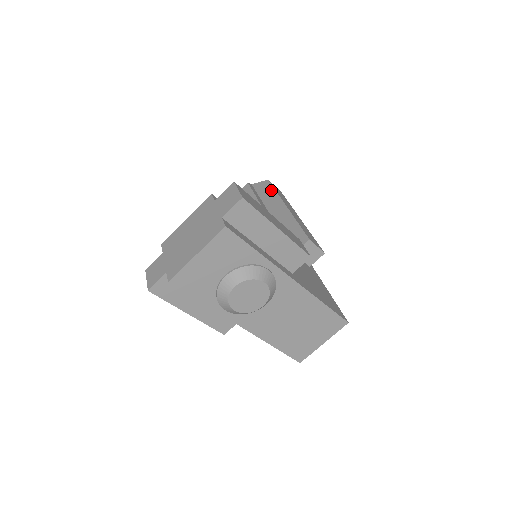
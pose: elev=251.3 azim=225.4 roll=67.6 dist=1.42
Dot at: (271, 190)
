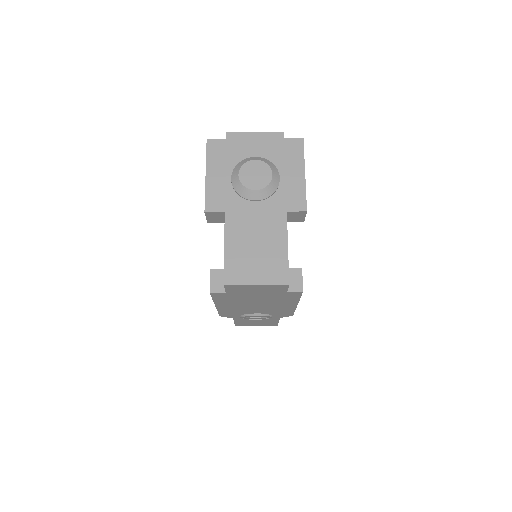
Dot at: occluded
